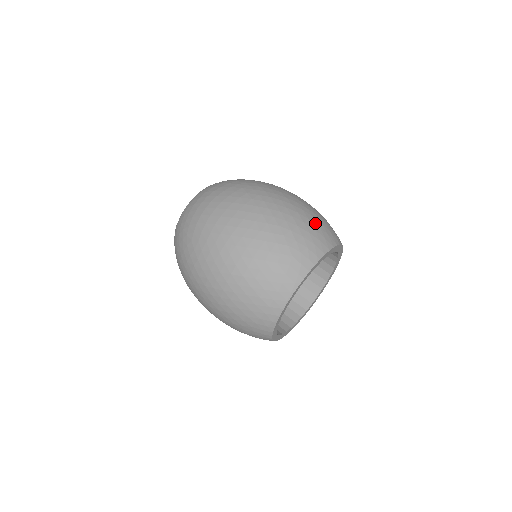
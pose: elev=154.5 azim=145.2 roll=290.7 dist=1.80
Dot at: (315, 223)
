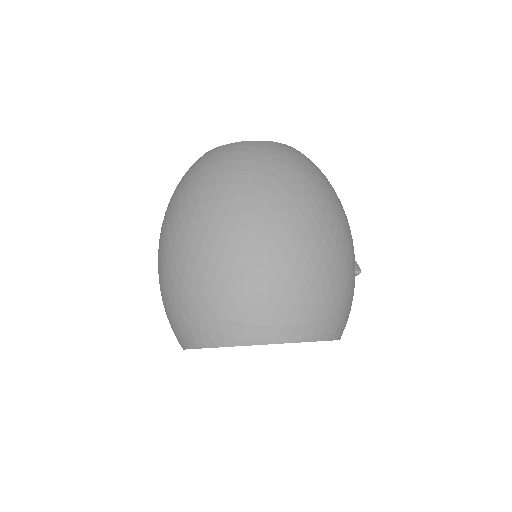
Dot at: (289, 300)
